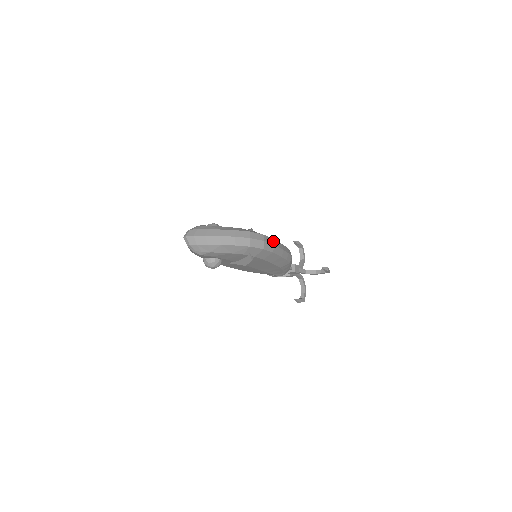
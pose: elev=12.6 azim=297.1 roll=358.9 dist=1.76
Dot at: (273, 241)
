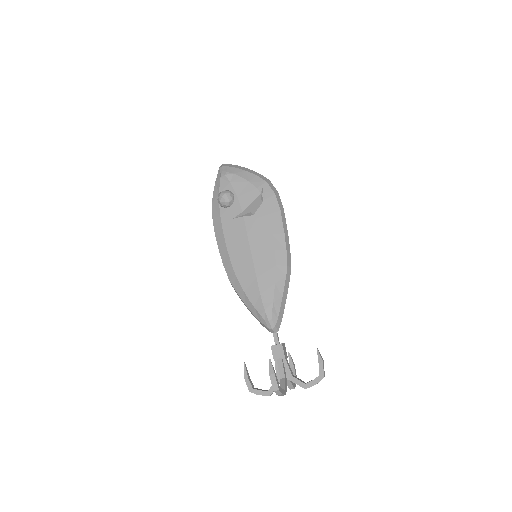
Dot at: occluded
